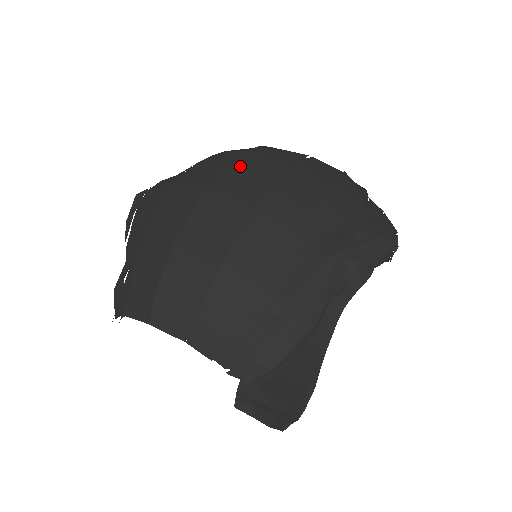
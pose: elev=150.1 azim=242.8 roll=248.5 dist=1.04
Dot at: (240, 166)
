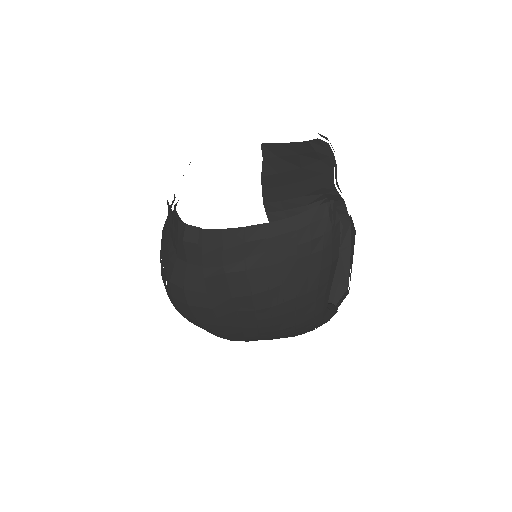
Dot at: occluded
